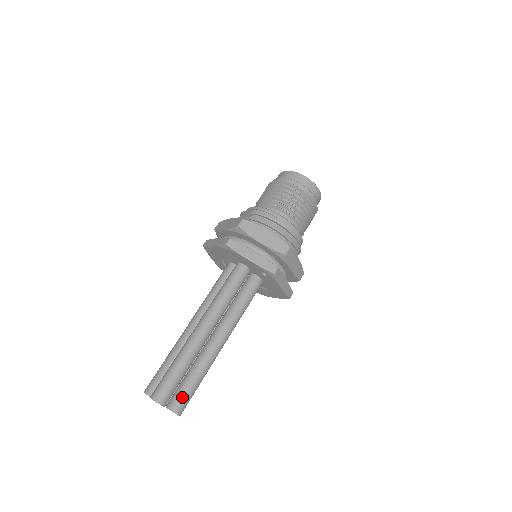
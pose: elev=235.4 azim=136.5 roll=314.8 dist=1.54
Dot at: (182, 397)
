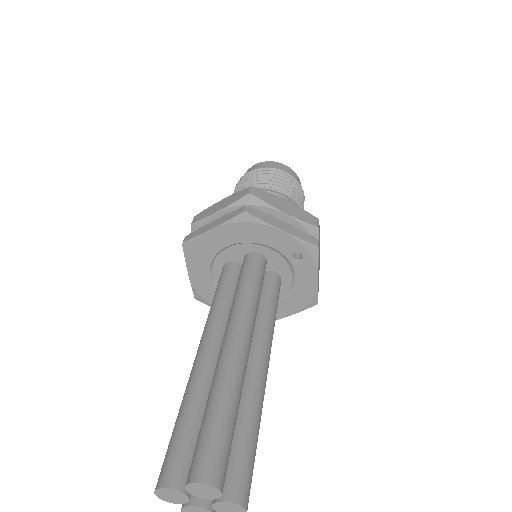
Dot at: (243, 469)
